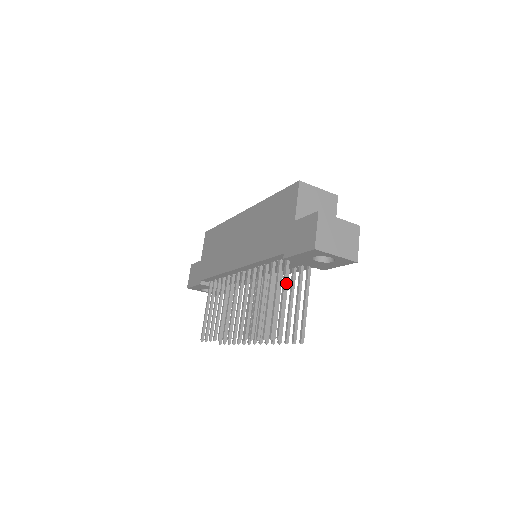
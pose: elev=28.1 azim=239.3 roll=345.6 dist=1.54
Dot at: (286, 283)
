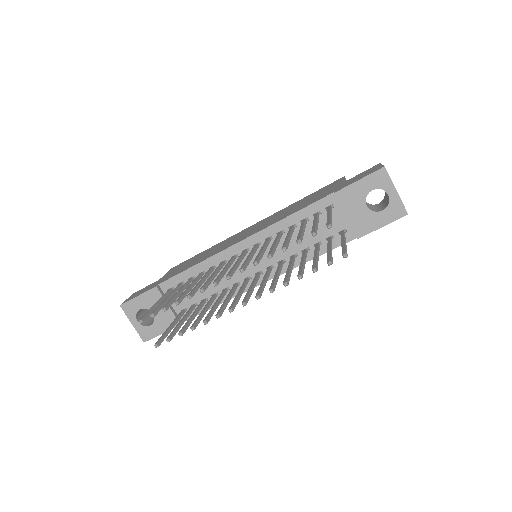
Dot at: (331, 212)
